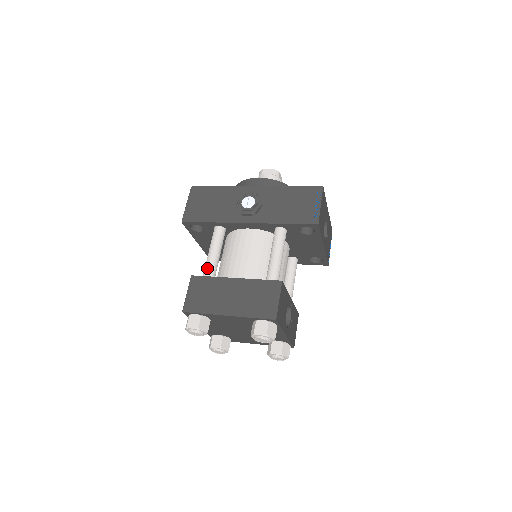
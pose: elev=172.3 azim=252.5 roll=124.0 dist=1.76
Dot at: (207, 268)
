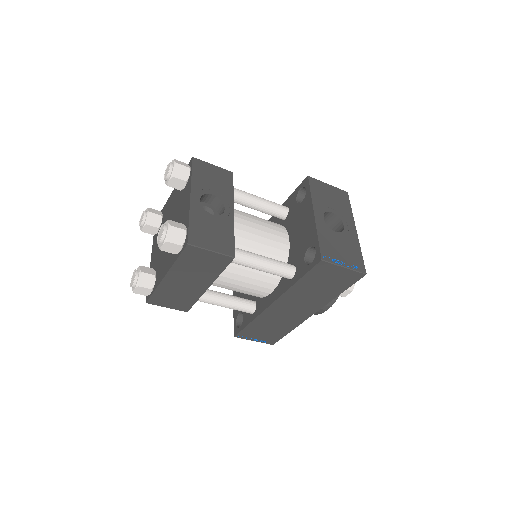
Dot at: occluded
